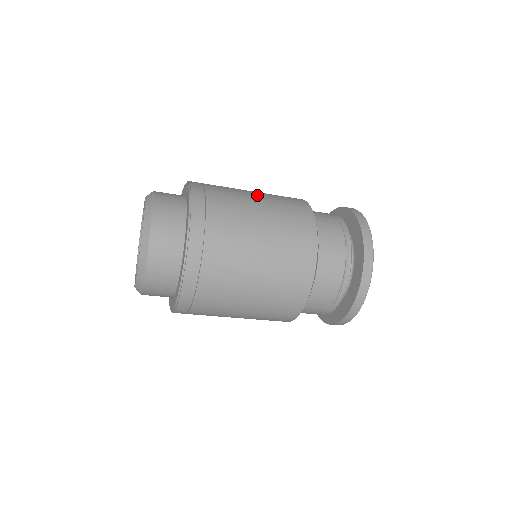
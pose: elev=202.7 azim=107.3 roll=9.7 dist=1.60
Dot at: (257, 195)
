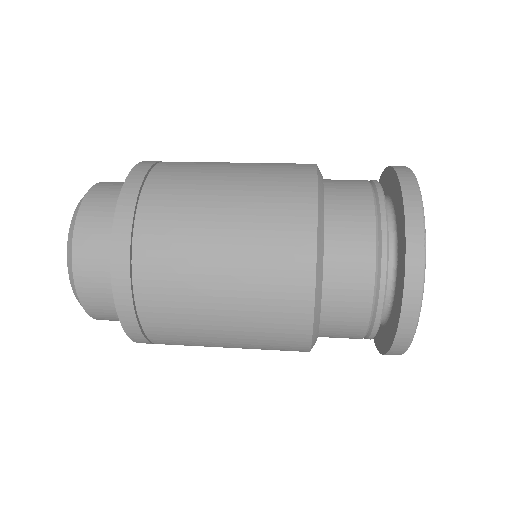
Dot at: (227, 186)
